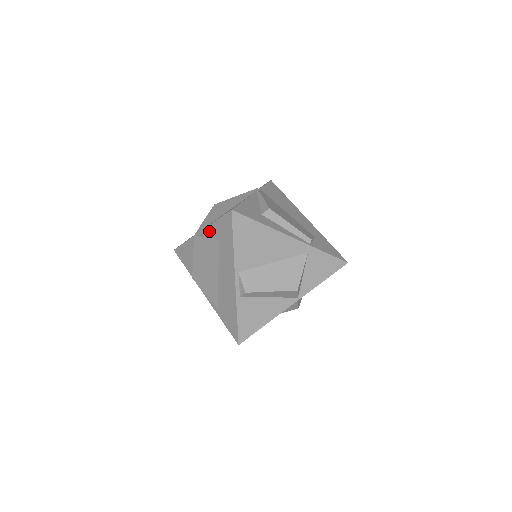
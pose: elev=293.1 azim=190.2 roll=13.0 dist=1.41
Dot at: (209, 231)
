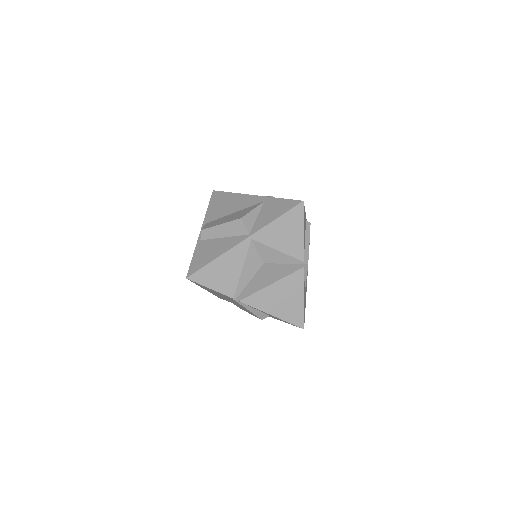
Dot at: occluded
